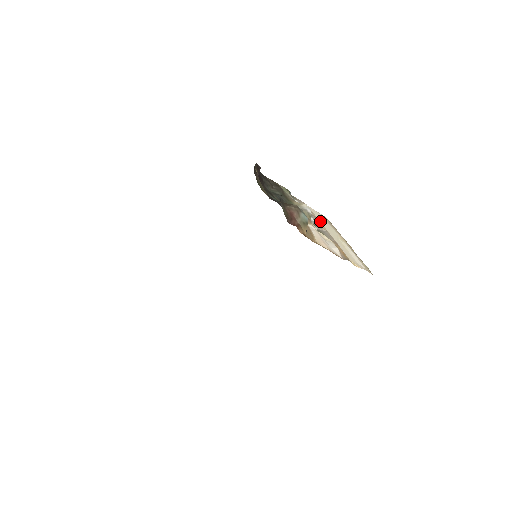
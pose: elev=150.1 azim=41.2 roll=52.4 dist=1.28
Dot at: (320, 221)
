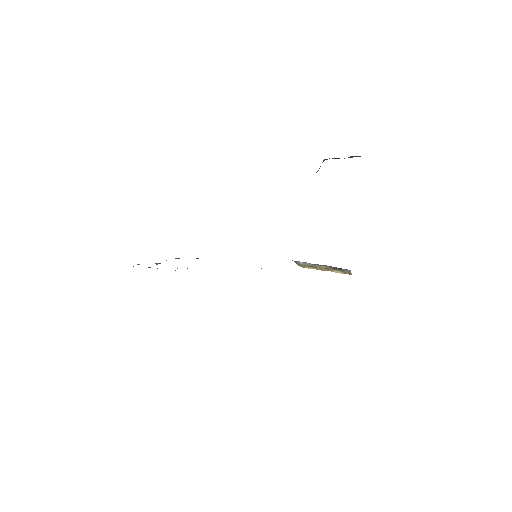
Dot at: occluded
